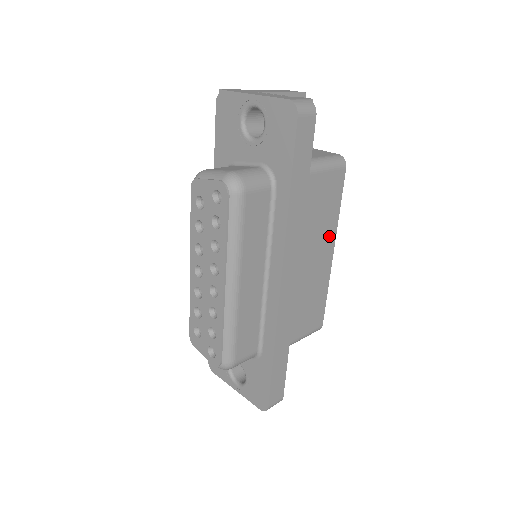
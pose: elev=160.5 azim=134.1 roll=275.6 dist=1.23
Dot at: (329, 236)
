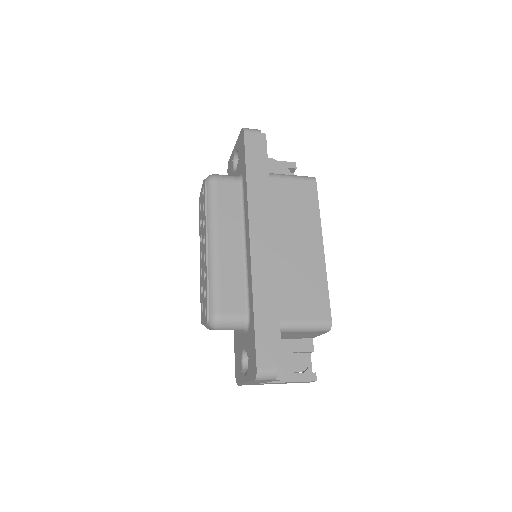
Dot at: (313, 231)
